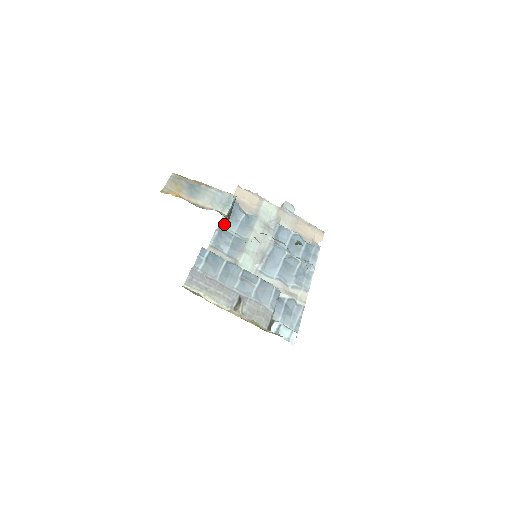
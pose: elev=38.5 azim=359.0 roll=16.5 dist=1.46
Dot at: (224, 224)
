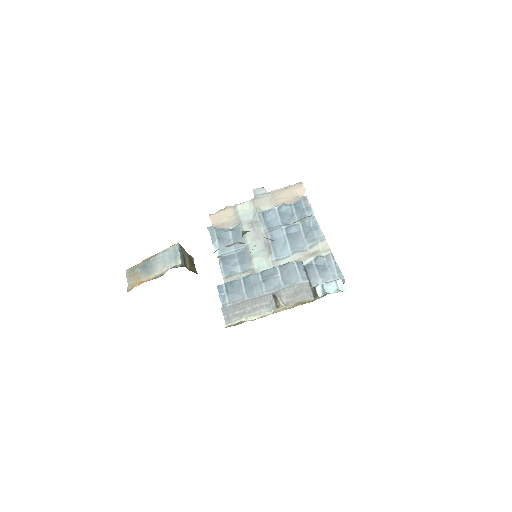
Dot at: (222, 253)
